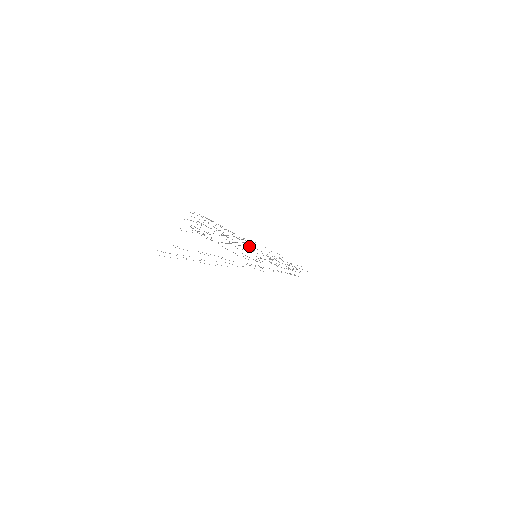
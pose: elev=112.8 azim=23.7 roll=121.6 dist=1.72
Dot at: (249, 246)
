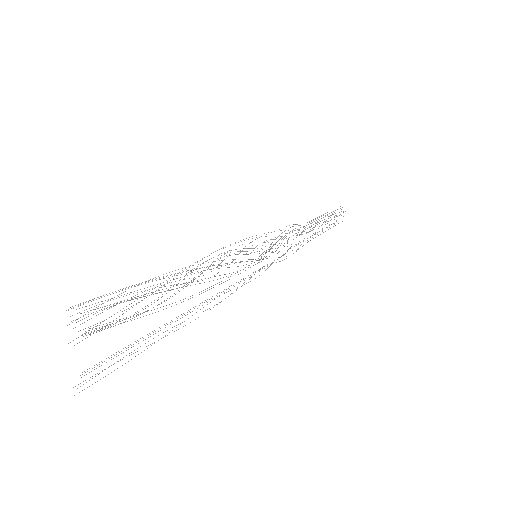
Dot at: occluded
